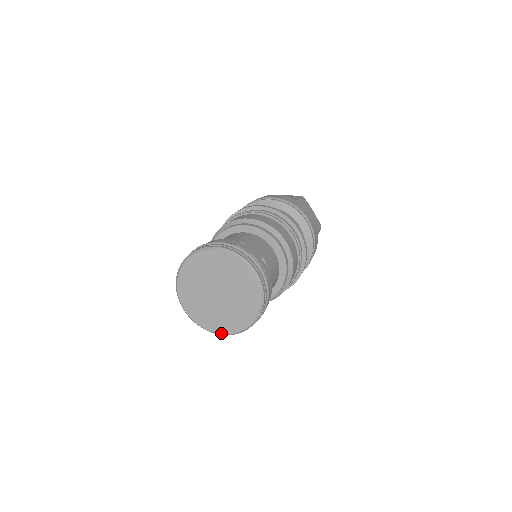
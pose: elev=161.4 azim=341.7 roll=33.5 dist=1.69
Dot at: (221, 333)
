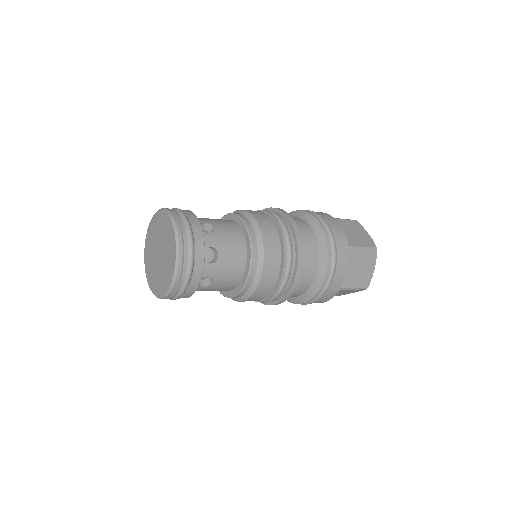
Dot at: (161, 295)
